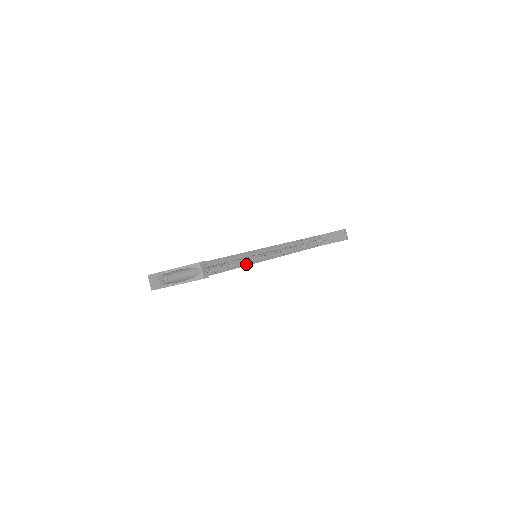
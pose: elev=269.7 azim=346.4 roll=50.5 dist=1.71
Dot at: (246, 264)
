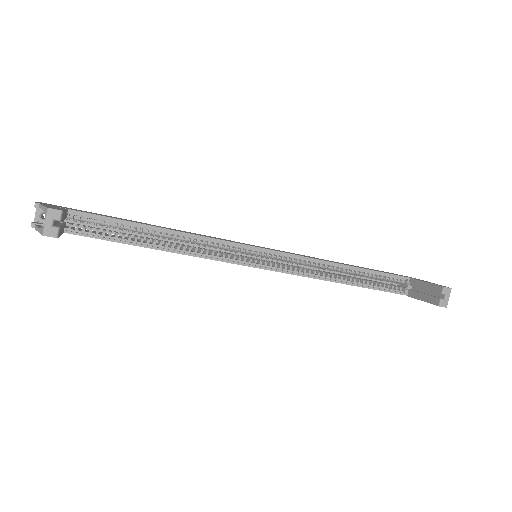
Dot at: (217, 258)
